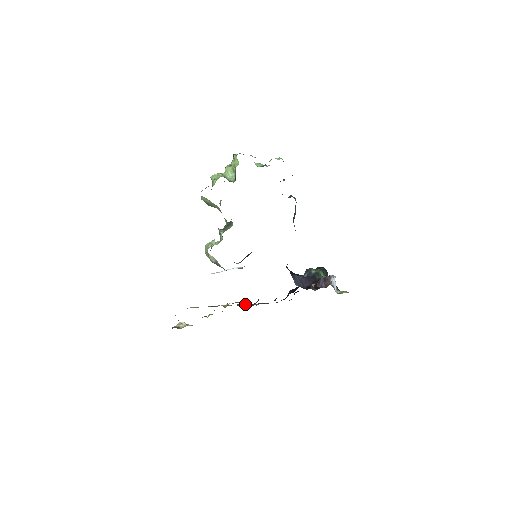
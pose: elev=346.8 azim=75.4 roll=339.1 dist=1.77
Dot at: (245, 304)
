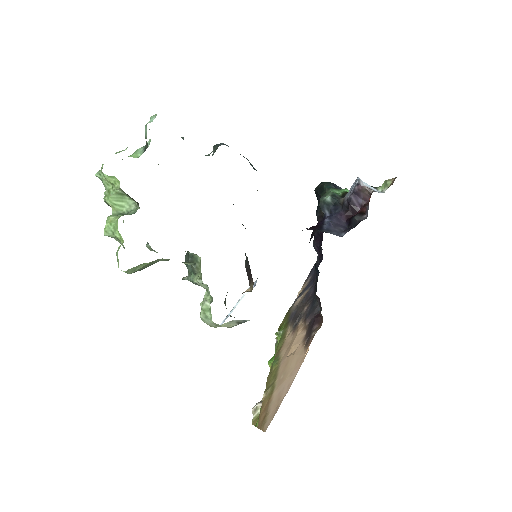
Dot at: (309, 319)
